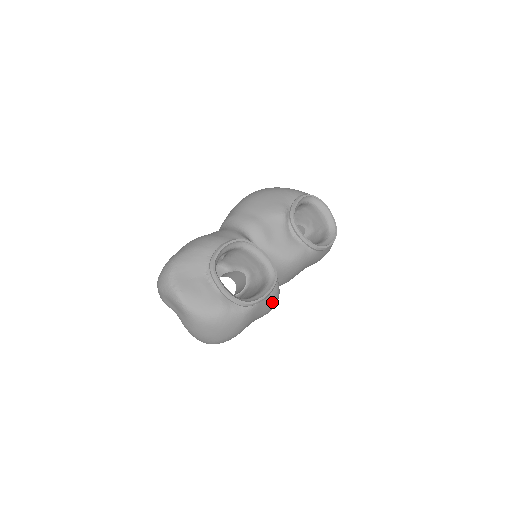
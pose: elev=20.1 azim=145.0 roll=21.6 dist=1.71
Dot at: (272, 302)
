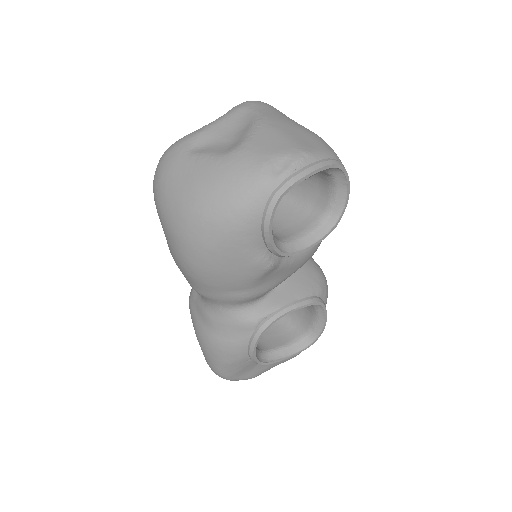
Dot at: occluded
